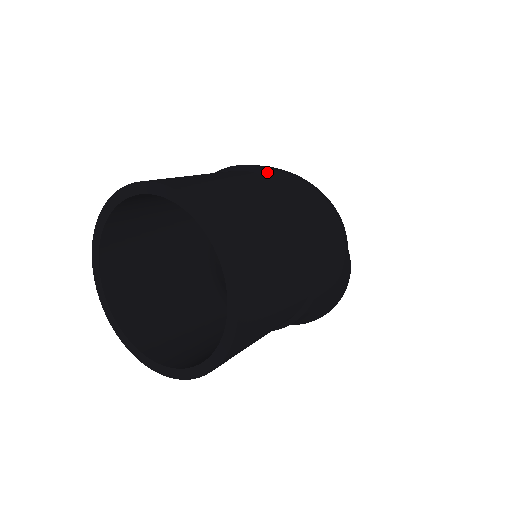
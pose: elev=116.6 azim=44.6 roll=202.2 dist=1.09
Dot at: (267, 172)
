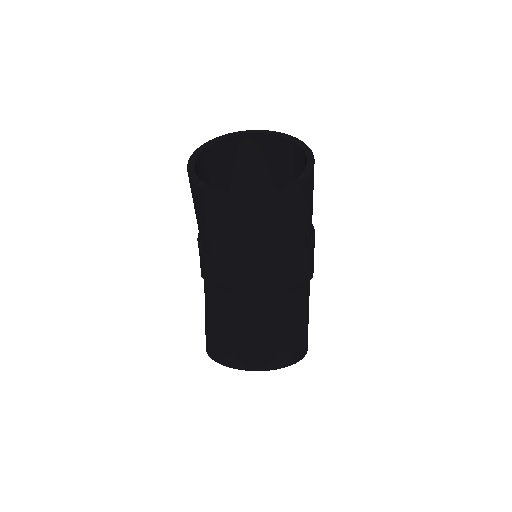
Dot at: occluded
